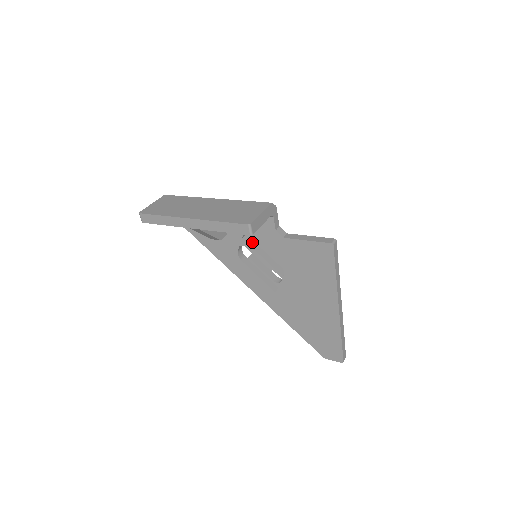
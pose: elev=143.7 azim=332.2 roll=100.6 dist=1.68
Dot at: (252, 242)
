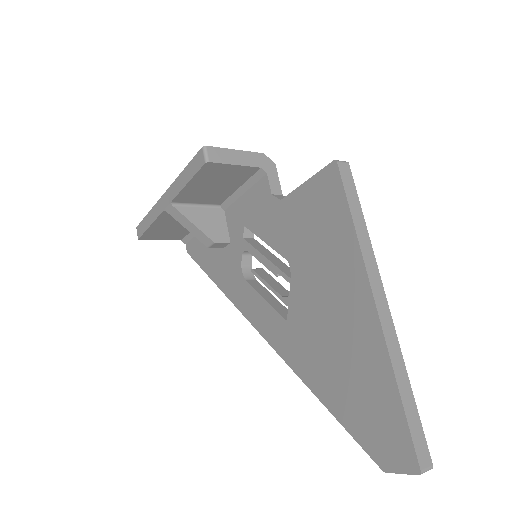
Dot at: (258, 244)
